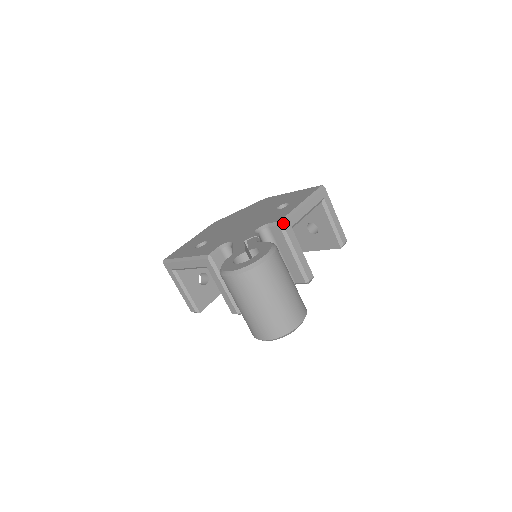
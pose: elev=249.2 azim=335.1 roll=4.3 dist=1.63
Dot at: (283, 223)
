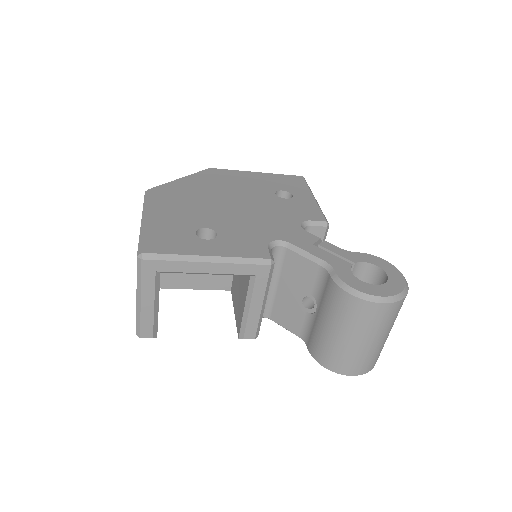
Dot at: occluded
